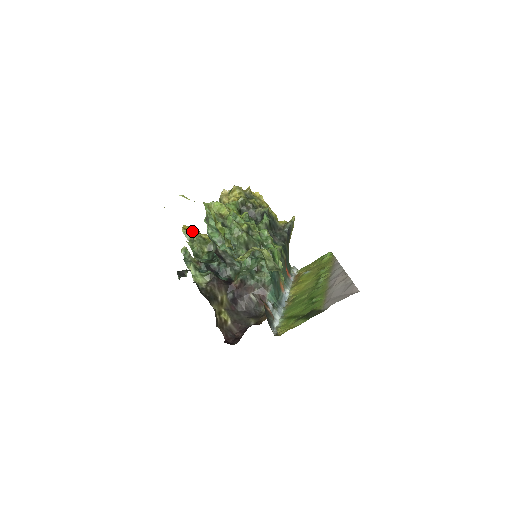
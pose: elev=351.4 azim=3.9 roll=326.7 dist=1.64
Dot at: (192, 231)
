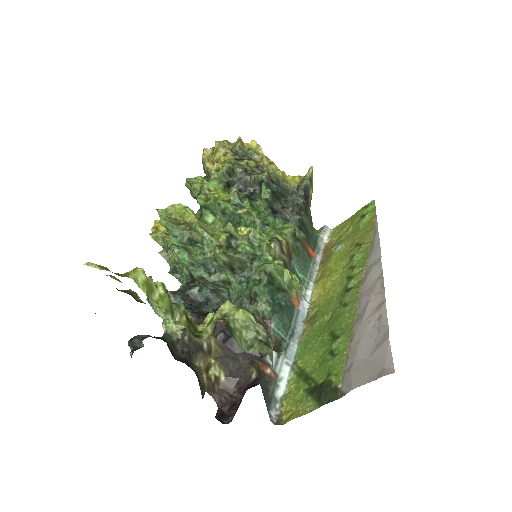
Dot at: (163, 234)
